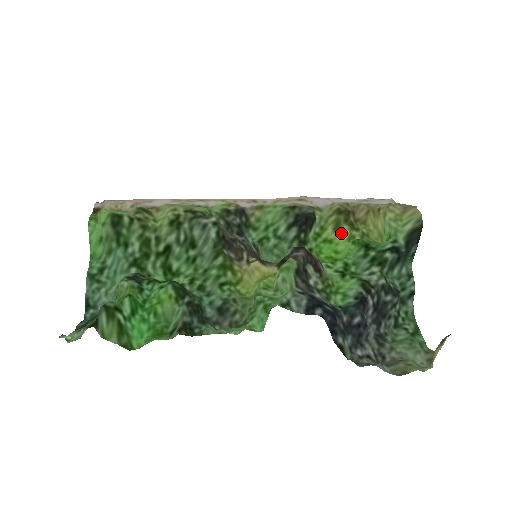
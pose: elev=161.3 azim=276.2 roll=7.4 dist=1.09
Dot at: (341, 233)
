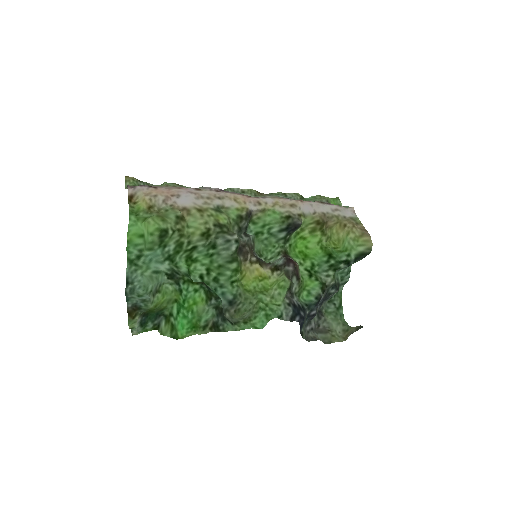
Dot at: (314, 235)
